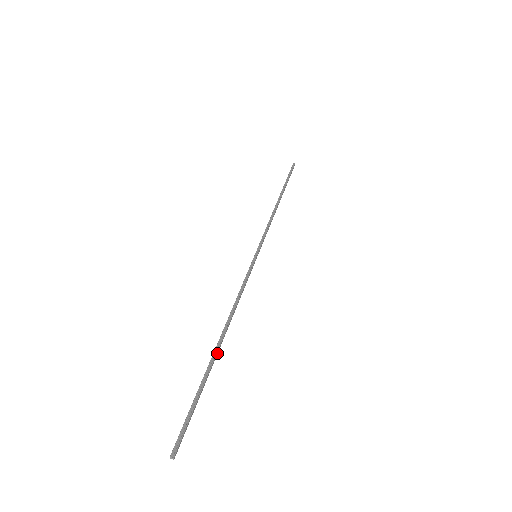
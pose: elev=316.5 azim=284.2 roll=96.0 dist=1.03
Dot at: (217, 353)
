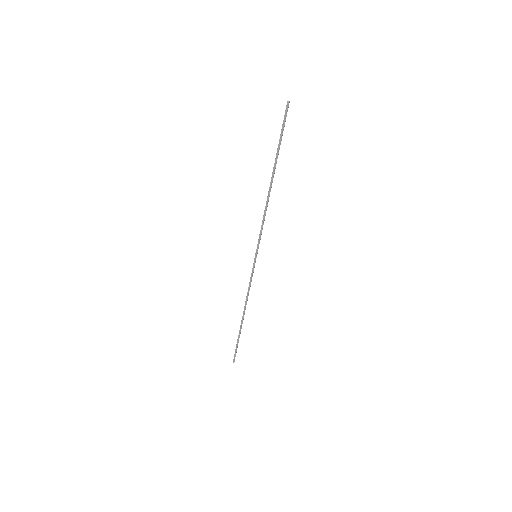
Dot at: (242, 323)
